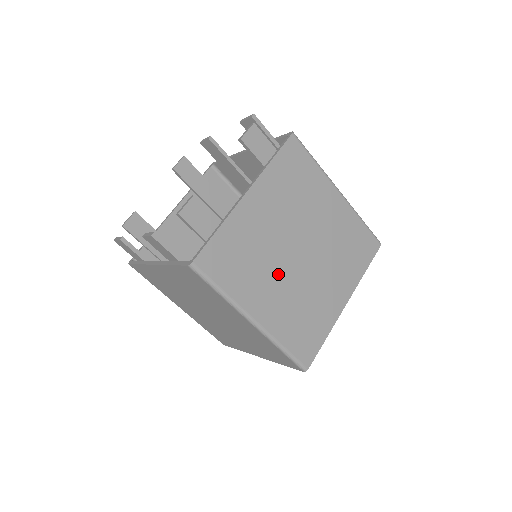
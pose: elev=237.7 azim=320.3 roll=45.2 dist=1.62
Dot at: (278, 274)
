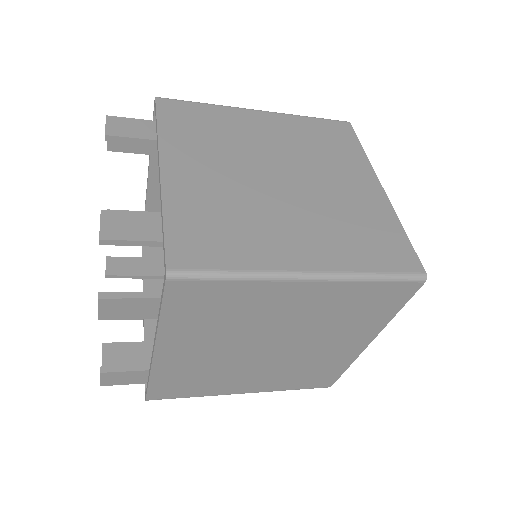
Dot at: (250, 368)
